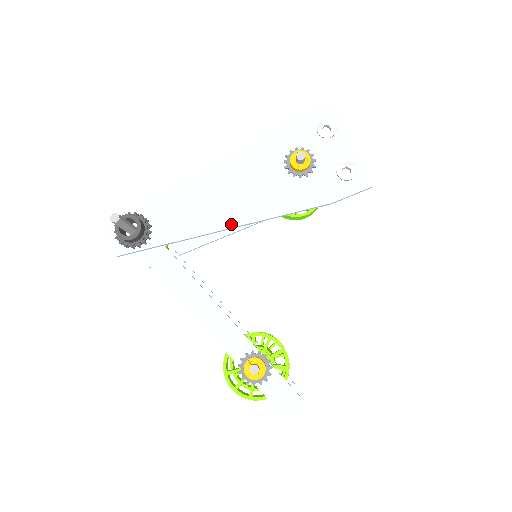
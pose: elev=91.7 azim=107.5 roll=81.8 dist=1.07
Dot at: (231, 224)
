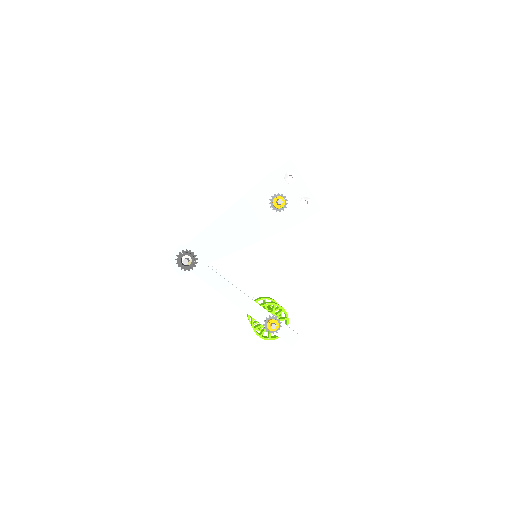
Dot at: (244, 246)
